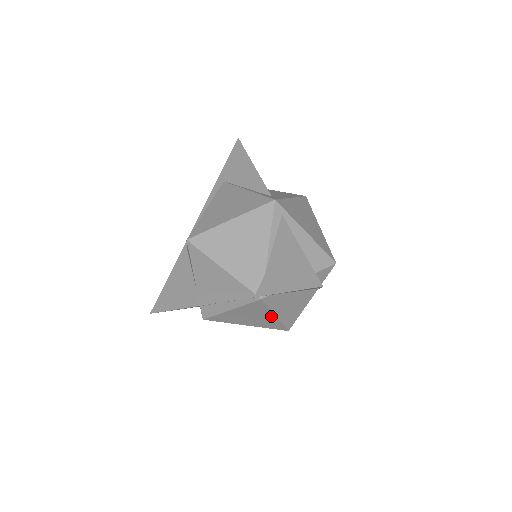
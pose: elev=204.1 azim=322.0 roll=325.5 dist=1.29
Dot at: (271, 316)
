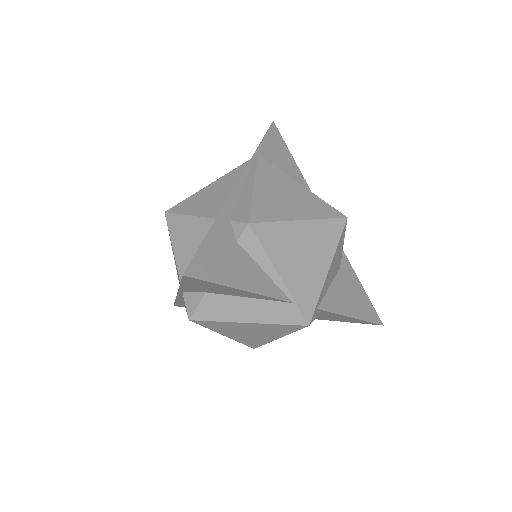
Dot at: (298, 187)
